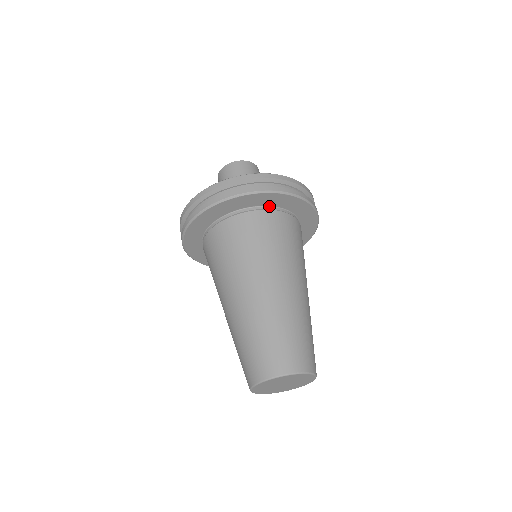
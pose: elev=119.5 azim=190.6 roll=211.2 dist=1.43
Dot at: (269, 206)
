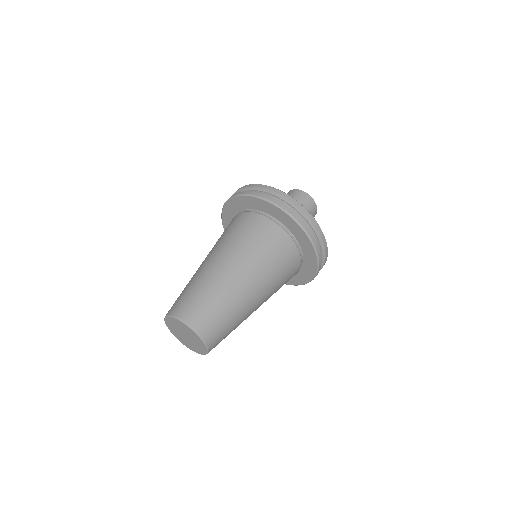
Dot at: (273, 217)
